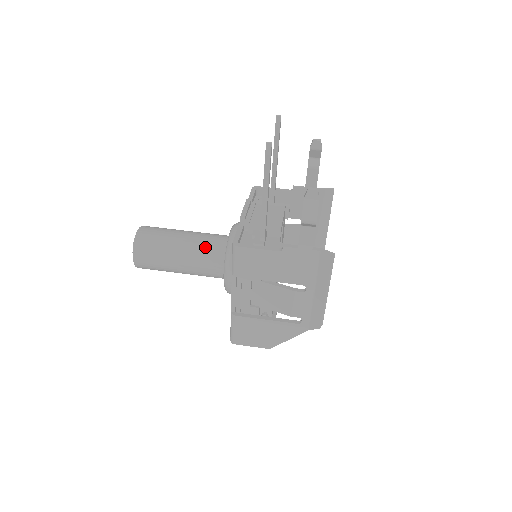
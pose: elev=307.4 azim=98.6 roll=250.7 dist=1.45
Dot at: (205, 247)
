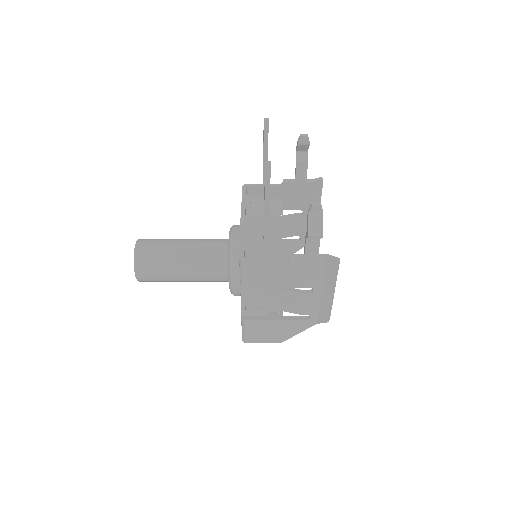
Dot at: (206, 256)
